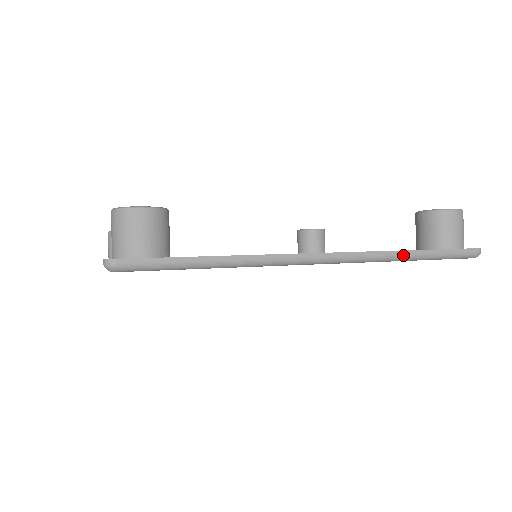
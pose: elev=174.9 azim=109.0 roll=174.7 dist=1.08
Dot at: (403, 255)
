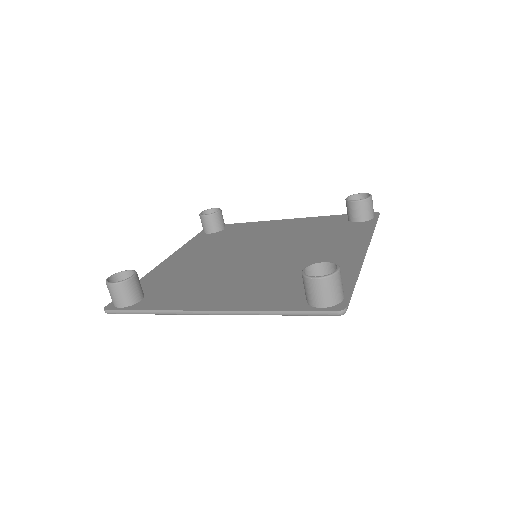
Dot at: (267, 314)
